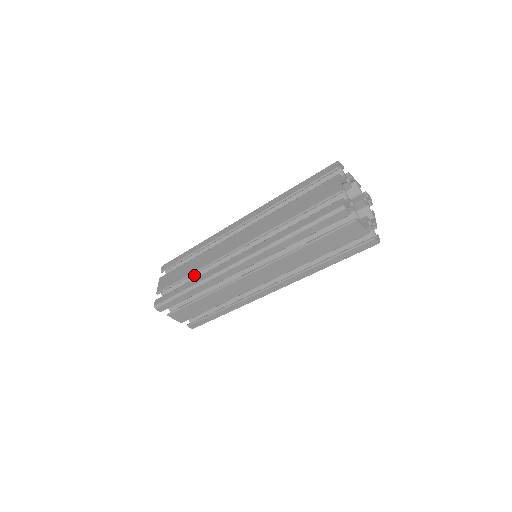
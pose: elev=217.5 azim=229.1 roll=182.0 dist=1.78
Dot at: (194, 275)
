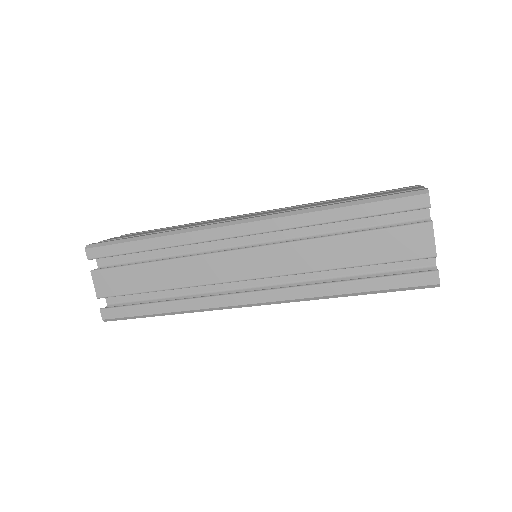
Dot at: occluded
